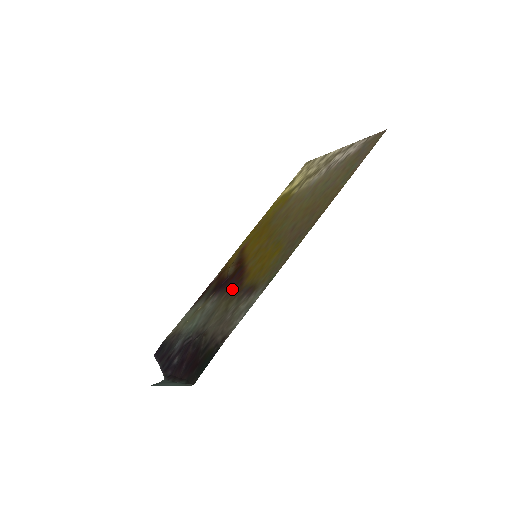
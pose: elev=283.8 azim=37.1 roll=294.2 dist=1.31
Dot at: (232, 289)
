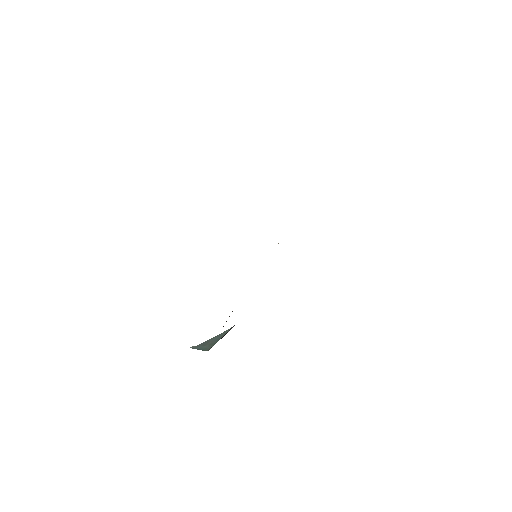
Dot at: occluded
